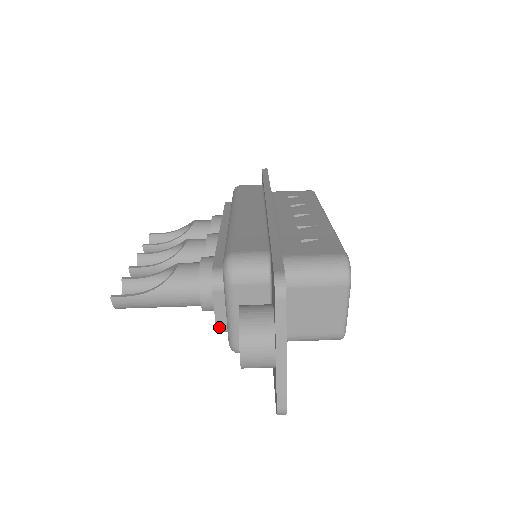
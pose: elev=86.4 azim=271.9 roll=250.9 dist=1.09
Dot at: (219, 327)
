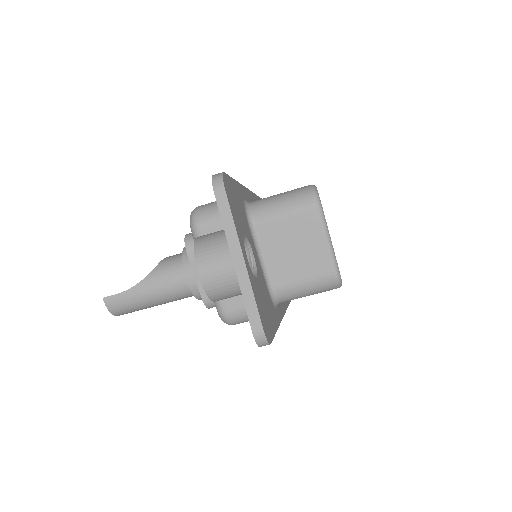
Dot at: (205, 297)
